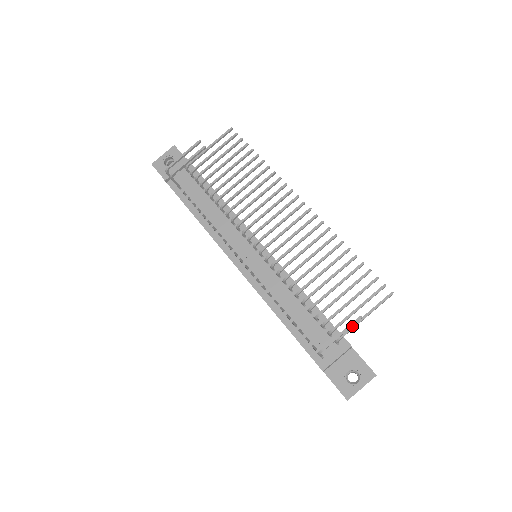
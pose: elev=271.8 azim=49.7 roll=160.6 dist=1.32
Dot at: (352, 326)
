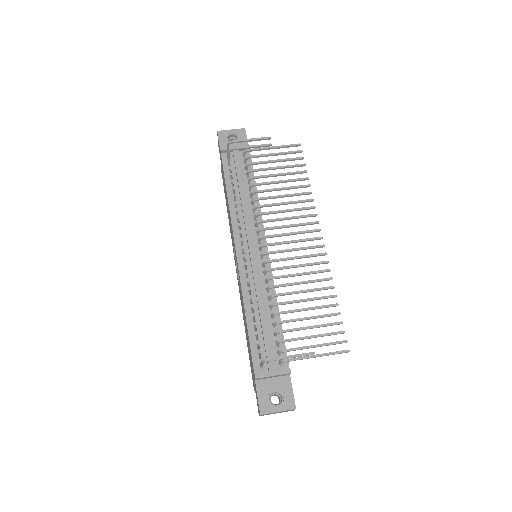
Dot at: (301, 357)
